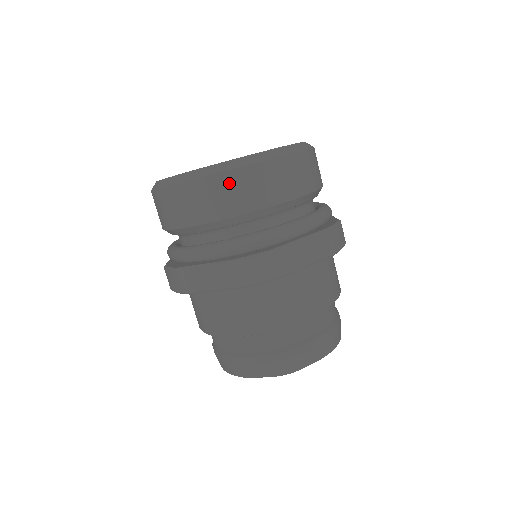
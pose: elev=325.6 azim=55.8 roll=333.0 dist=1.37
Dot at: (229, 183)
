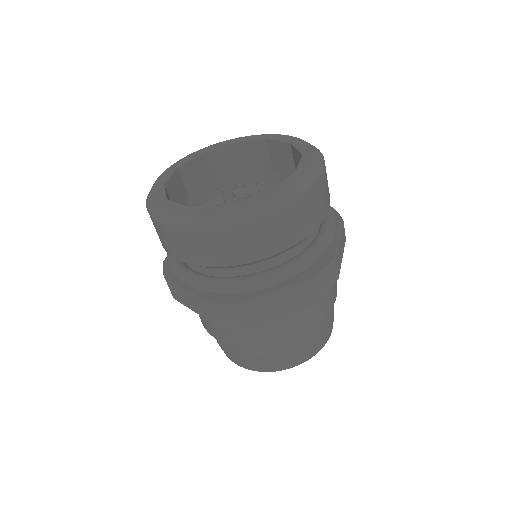
Dot at: (202, 240)
